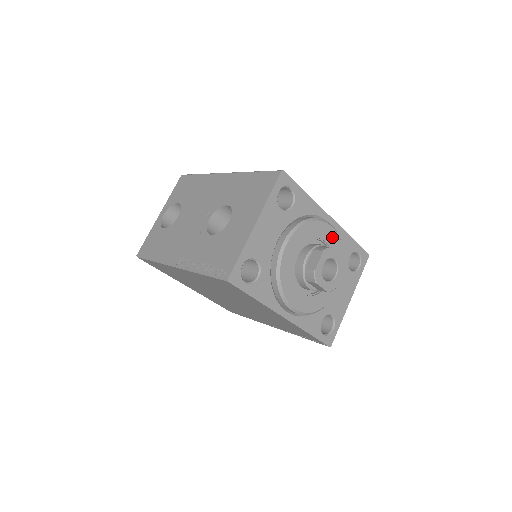
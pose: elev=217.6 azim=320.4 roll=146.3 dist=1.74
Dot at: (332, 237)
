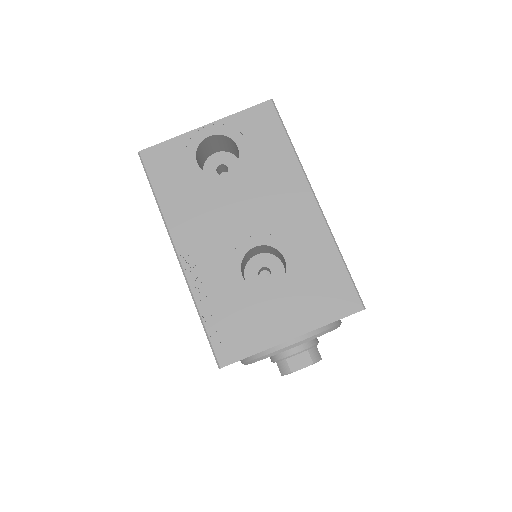
Dot at: occluded
